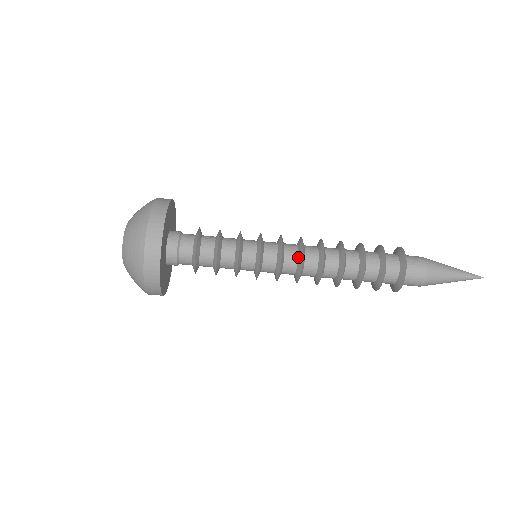
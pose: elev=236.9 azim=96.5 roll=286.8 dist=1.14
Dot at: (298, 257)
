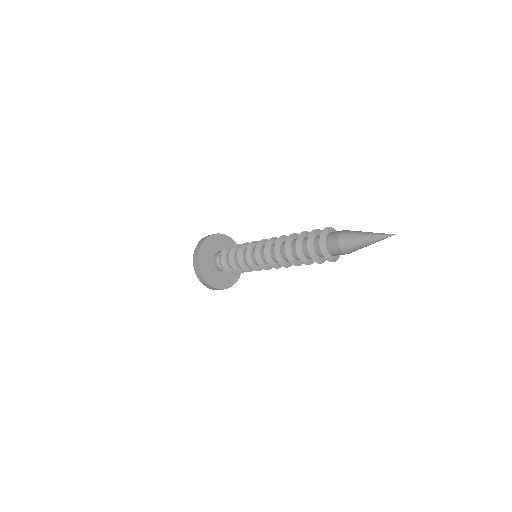
Dot at: (276, 264)
